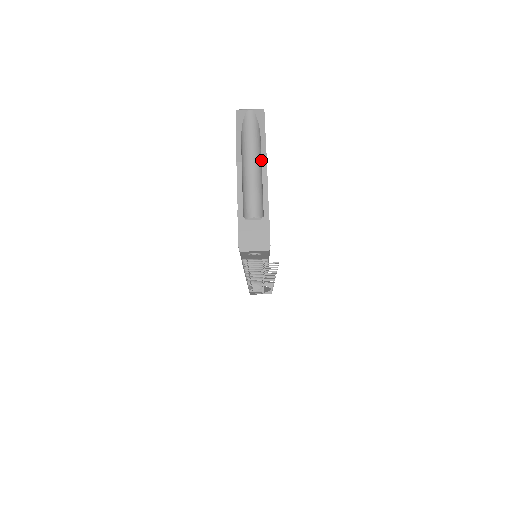
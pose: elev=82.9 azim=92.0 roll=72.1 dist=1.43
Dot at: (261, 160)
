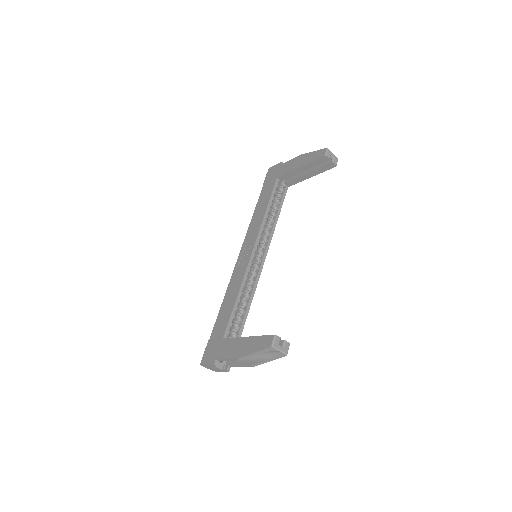
Dot at: (253, 361)
